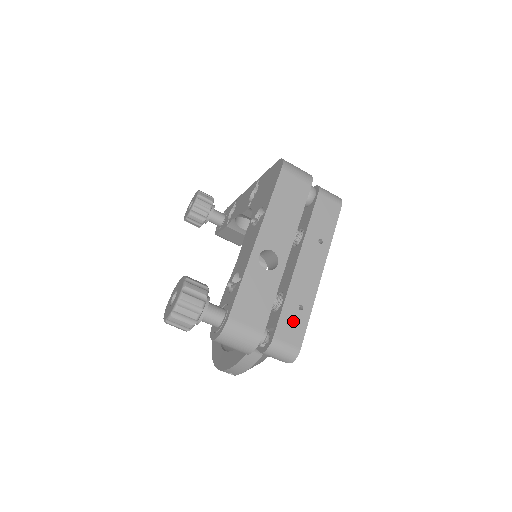
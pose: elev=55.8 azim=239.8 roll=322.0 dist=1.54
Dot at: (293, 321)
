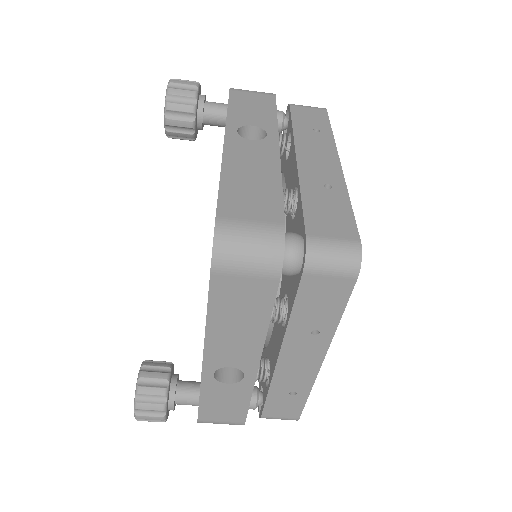
Dot at: (284, 404)
